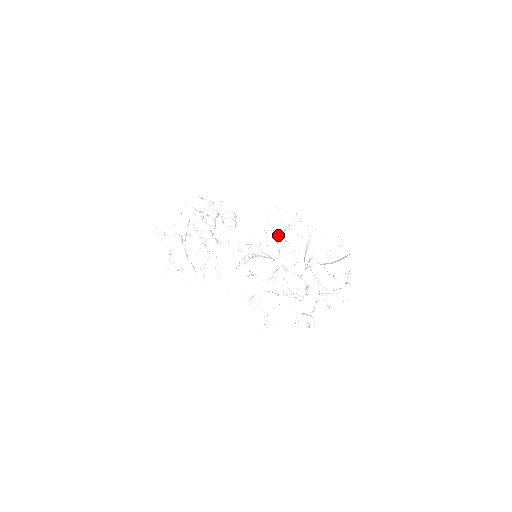
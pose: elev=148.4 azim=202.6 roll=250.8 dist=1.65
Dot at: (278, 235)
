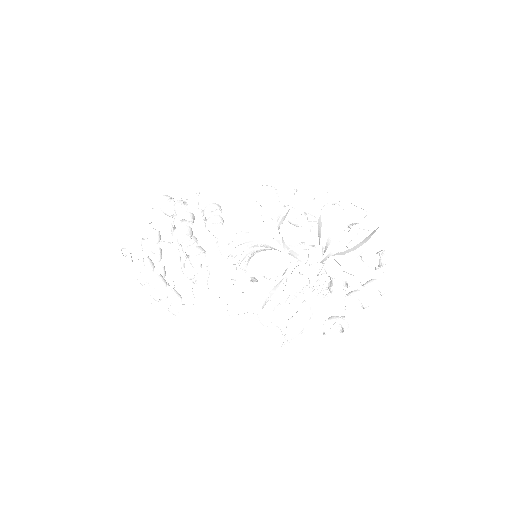
Dot at: (277, 226)
